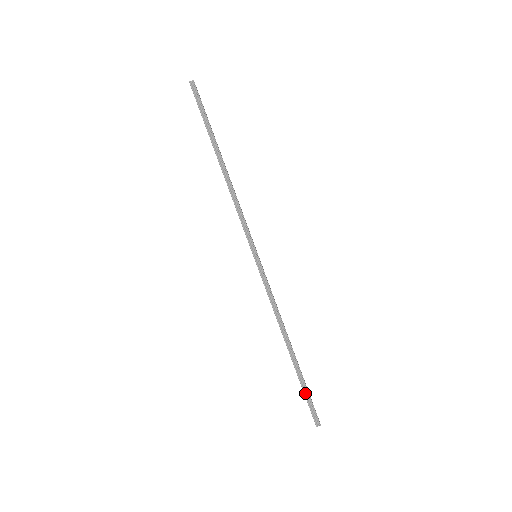
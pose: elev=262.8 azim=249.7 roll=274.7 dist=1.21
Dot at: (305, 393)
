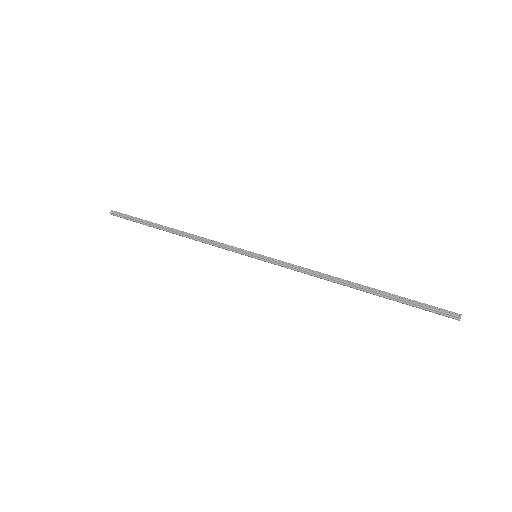
Dot at: (412, 304)
